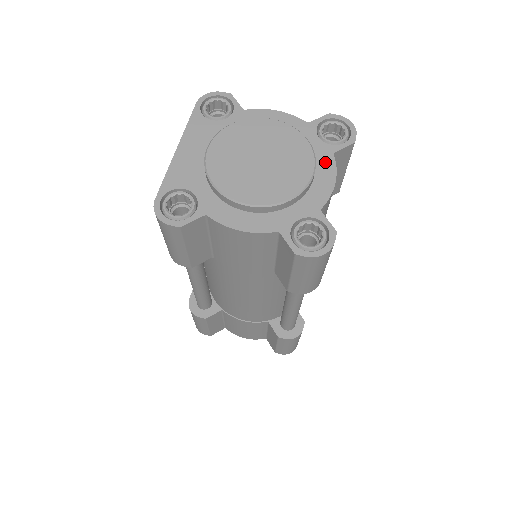
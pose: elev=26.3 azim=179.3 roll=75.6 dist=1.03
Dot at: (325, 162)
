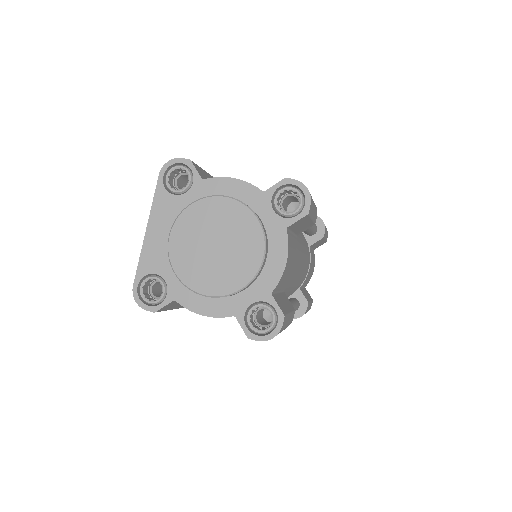
Dot at: (278, 239)
